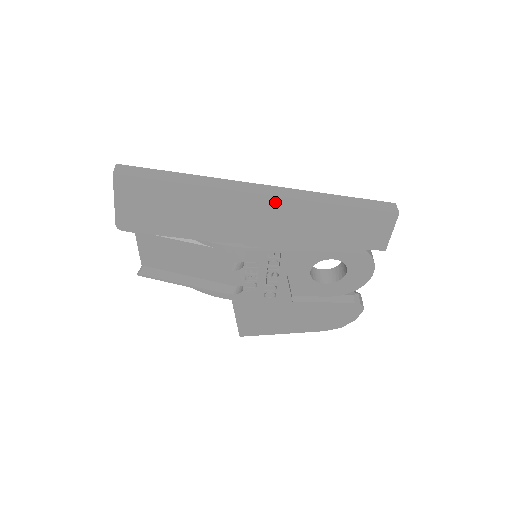
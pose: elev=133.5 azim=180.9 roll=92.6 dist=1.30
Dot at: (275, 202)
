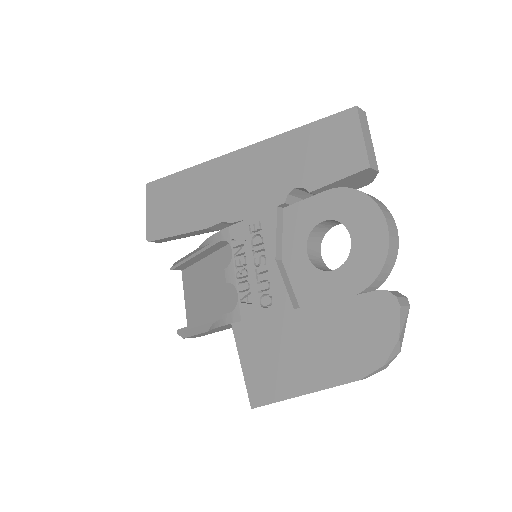
Dot at: (241, 156)
